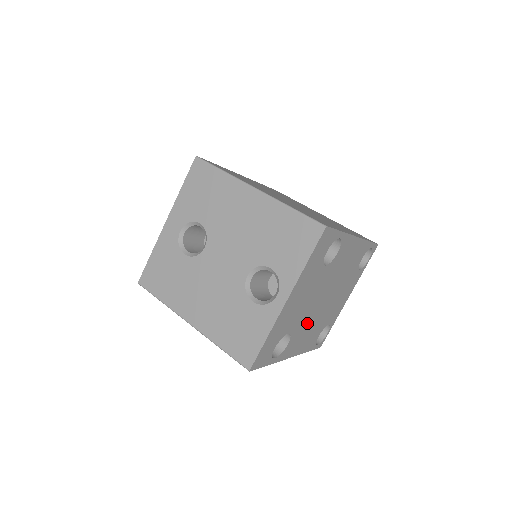
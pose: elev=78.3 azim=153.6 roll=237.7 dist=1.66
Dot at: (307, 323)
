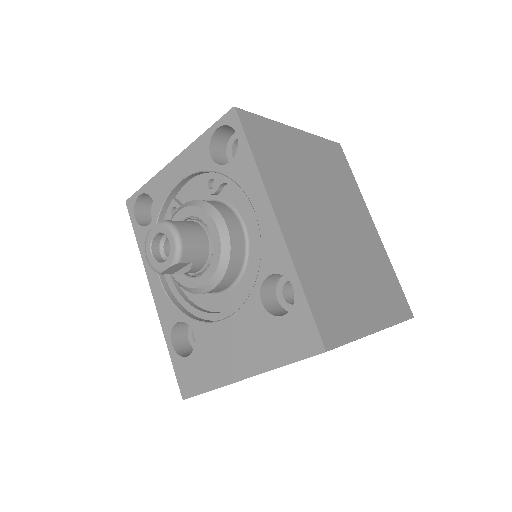
Dot at: occluded
